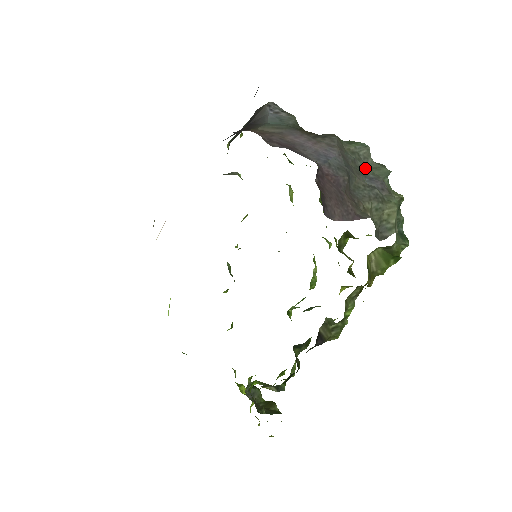
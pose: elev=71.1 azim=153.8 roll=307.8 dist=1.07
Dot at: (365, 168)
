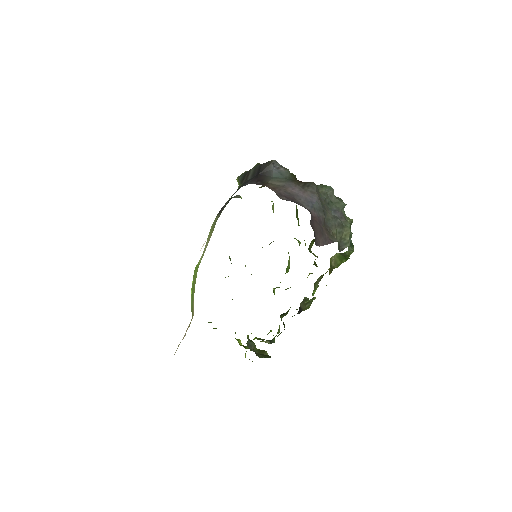
Dot at: (331, 203)
